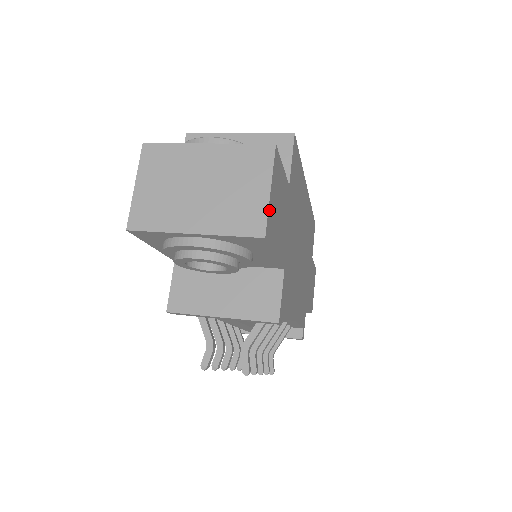
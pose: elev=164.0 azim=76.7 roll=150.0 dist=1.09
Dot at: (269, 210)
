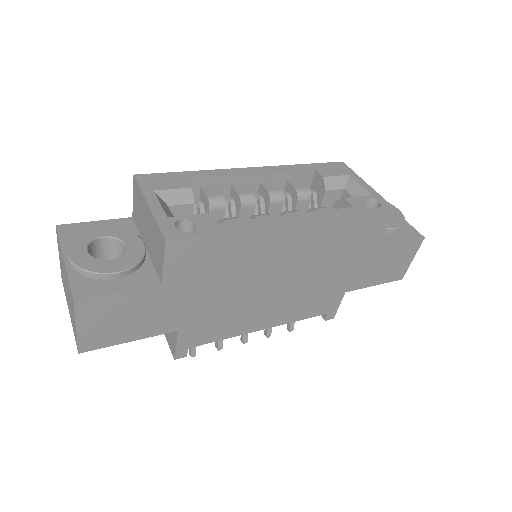
Dot at: (81, 337)
